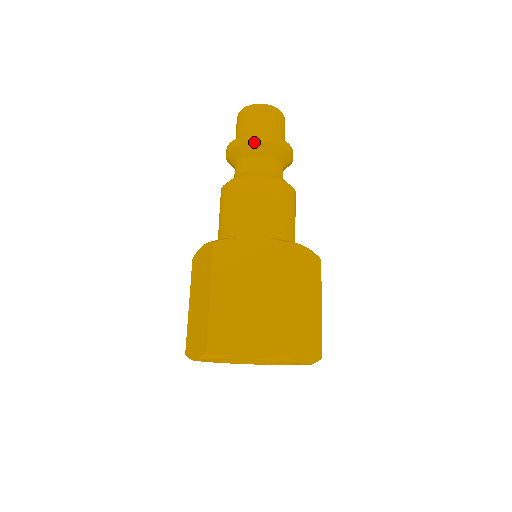
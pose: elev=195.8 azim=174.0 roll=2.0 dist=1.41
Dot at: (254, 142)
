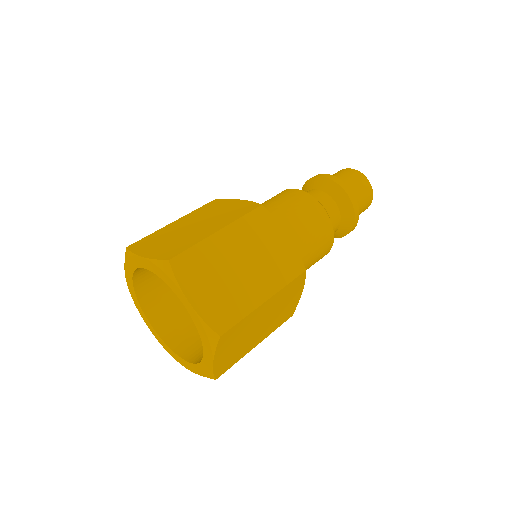
Dot at: (346, 193)
